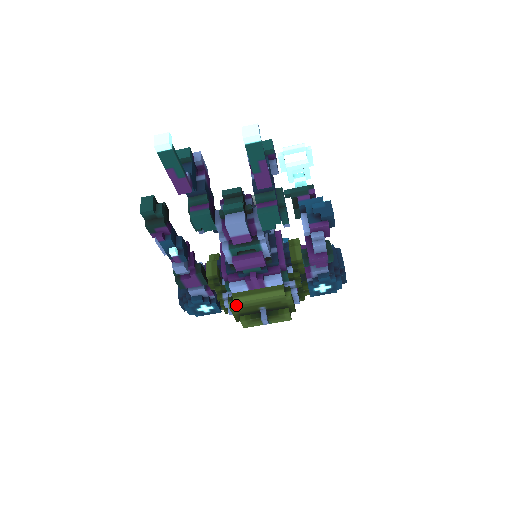
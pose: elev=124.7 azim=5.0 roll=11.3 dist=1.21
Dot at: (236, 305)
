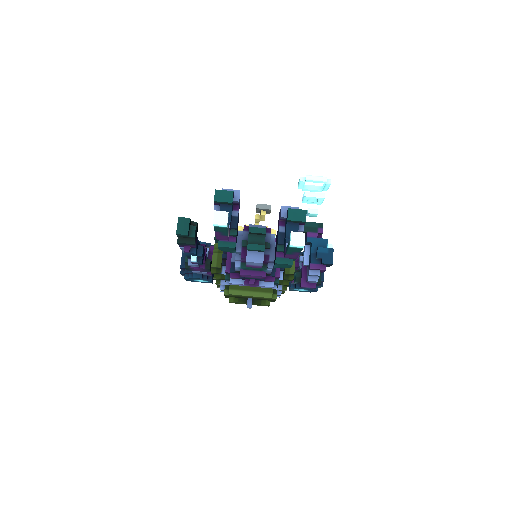
Dot at: (230, 294)
